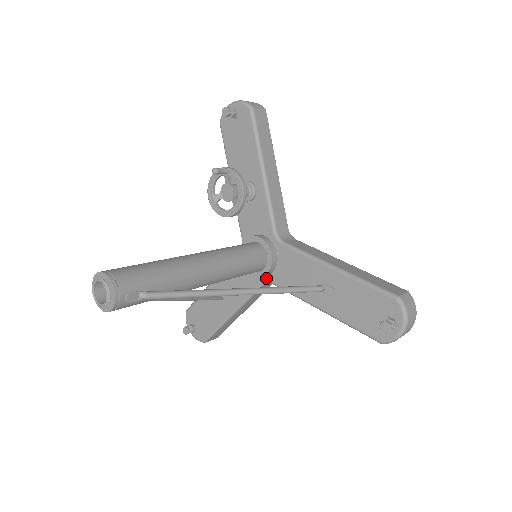
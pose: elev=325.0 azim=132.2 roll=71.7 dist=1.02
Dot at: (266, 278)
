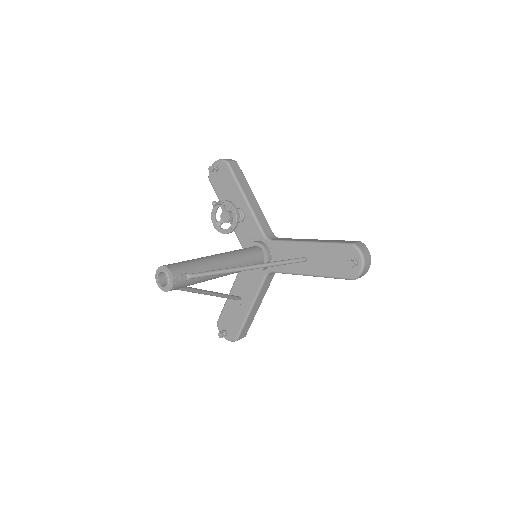
Dot at: (267, 270)
